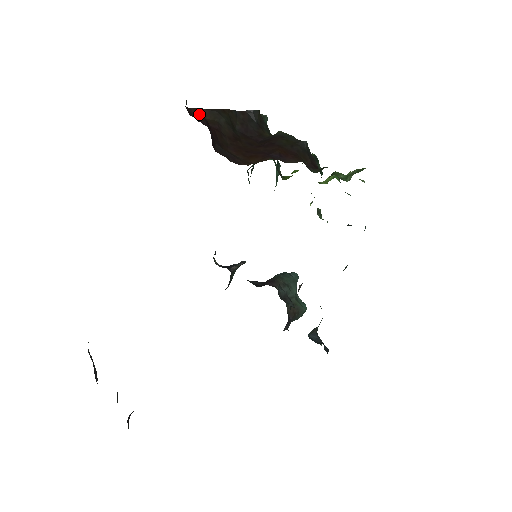
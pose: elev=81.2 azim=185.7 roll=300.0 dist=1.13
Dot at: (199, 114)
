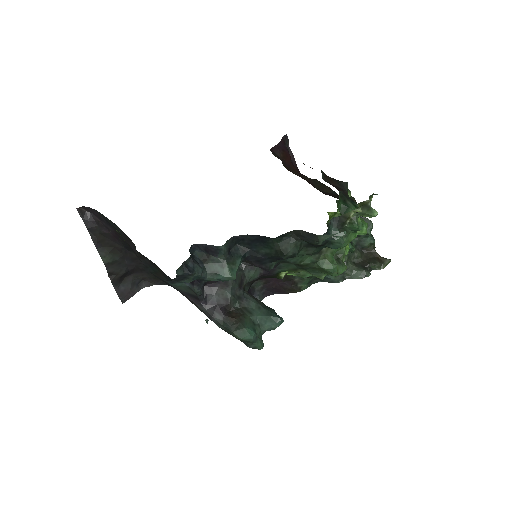
Dot at: occluded
